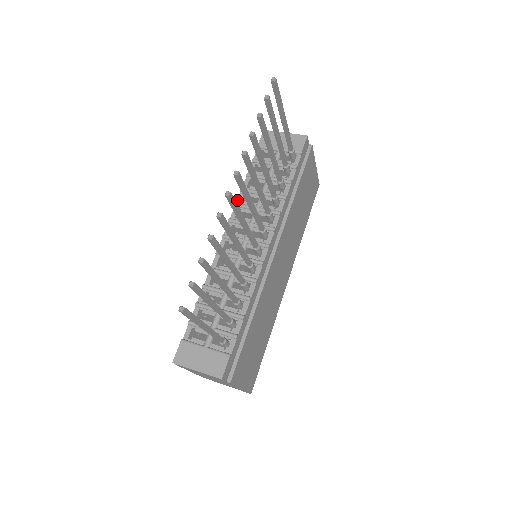
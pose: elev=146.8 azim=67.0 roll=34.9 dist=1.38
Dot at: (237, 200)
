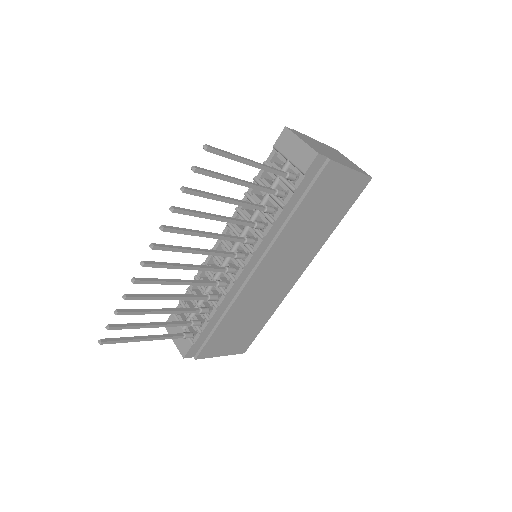
Dot at: occluded
